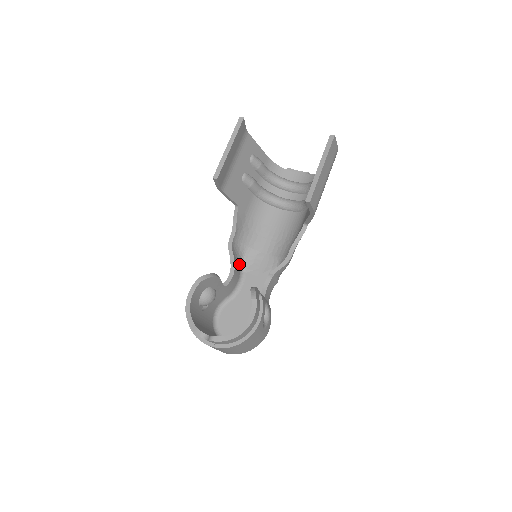
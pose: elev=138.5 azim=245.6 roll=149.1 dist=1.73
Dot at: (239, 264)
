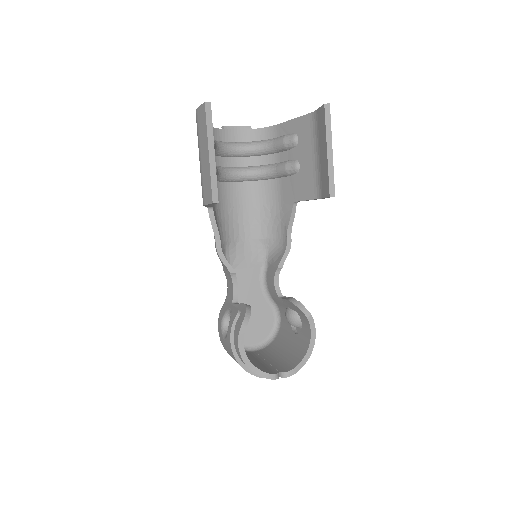
Dot at: occluded
